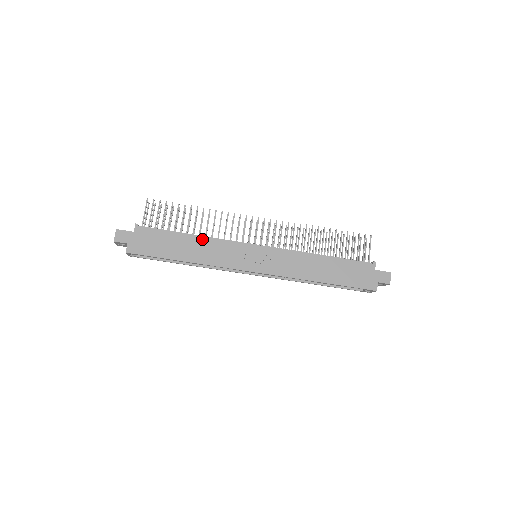
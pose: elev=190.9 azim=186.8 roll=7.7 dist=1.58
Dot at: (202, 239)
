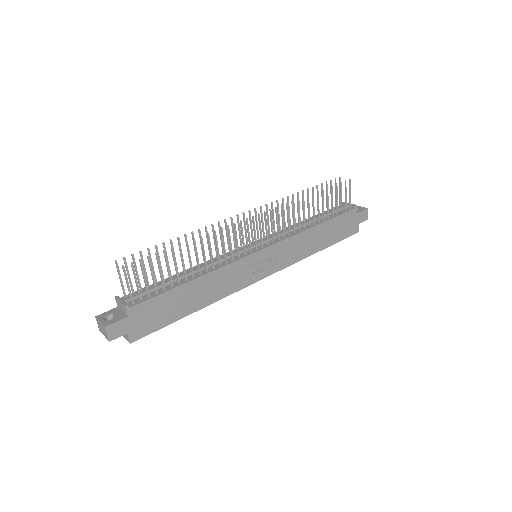
Dot at: (206, 277)
